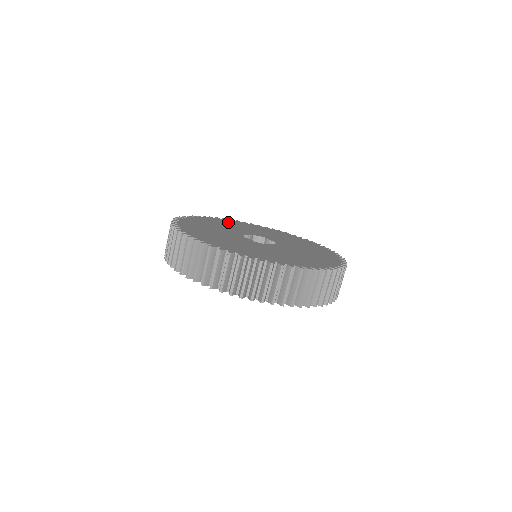
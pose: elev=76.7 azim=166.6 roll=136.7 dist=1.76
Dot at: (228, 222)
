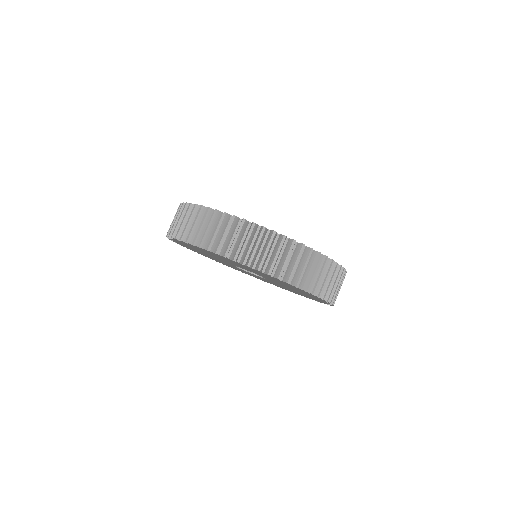
Dot at: occluded
